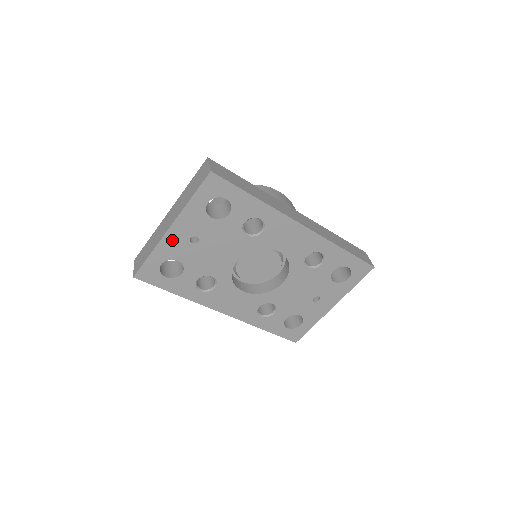
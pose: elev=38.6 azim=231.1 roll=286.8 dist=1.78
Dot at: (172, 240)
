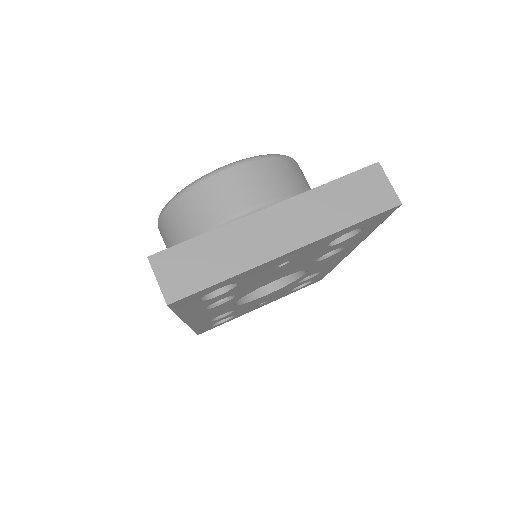
Dot at: (269, 264)
